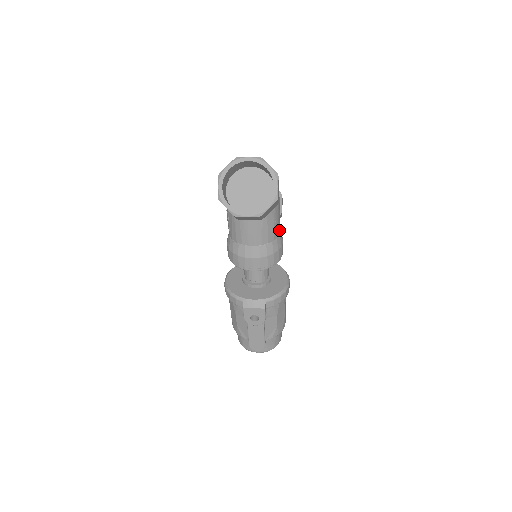
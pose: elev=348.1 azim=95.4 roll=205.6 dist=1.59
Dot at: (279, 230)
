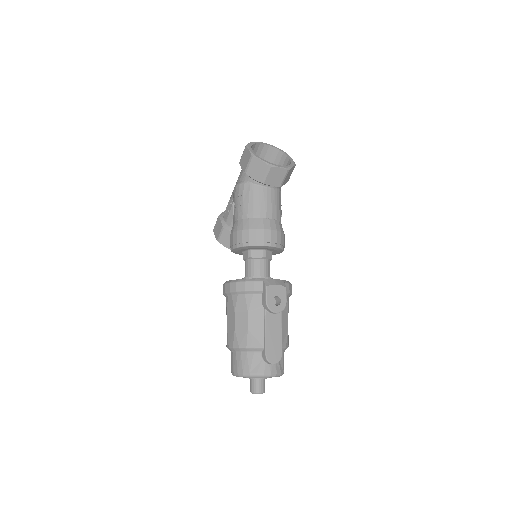
Dot at: occluded
